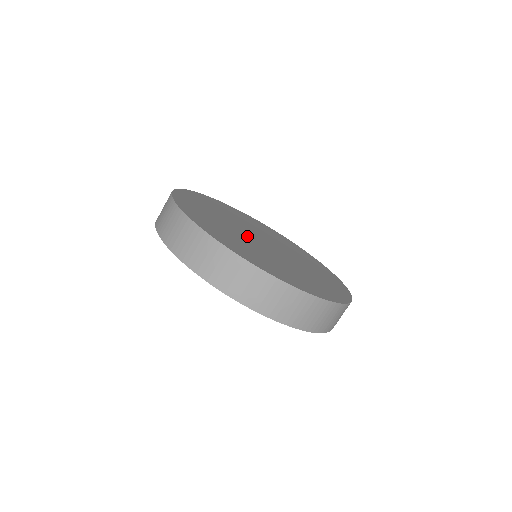
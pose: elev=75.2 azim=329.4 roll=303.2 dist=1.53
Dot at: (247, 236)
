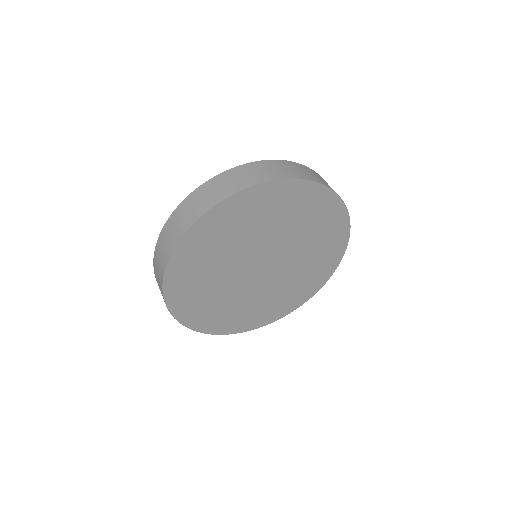
Dot at: occluded
